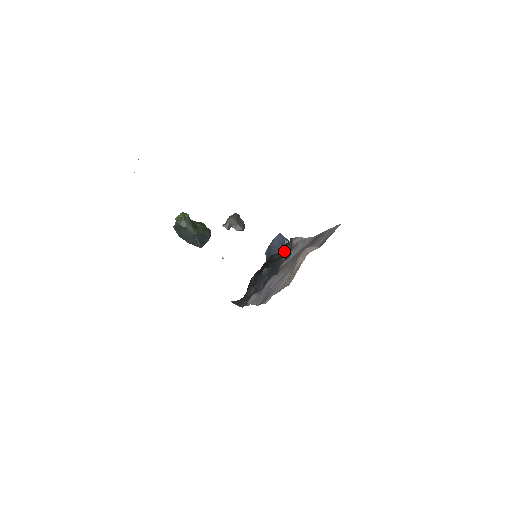
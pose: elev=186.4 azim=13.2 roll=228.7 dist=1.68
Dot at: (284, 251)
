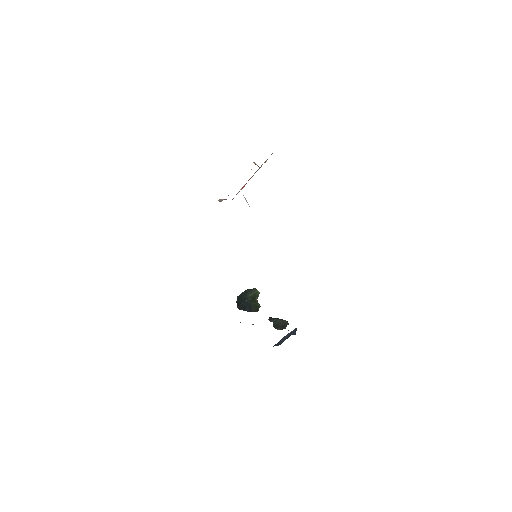
Dot at: occluded
